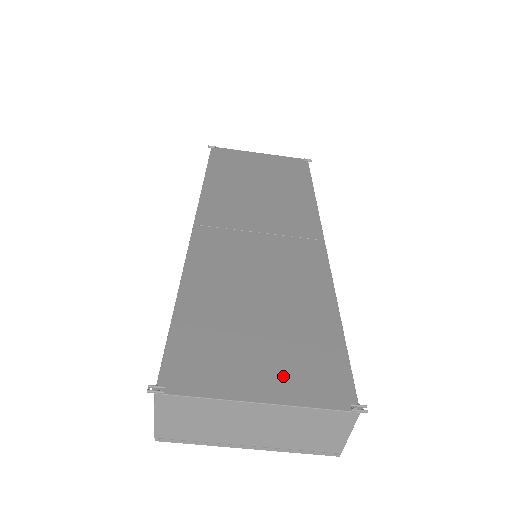
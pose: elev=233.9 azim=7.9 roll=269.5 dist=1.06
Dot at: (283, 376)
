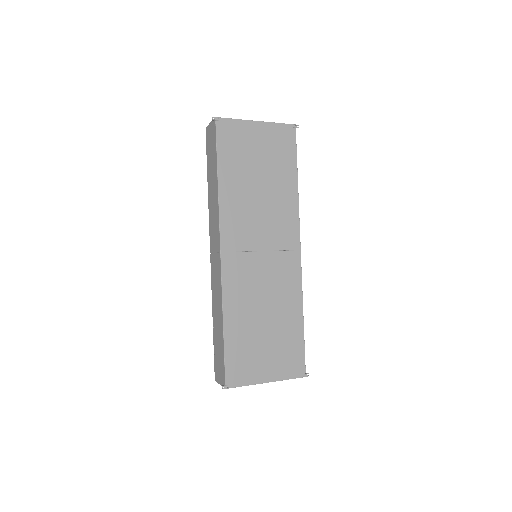
Dot at: (276, 366)
